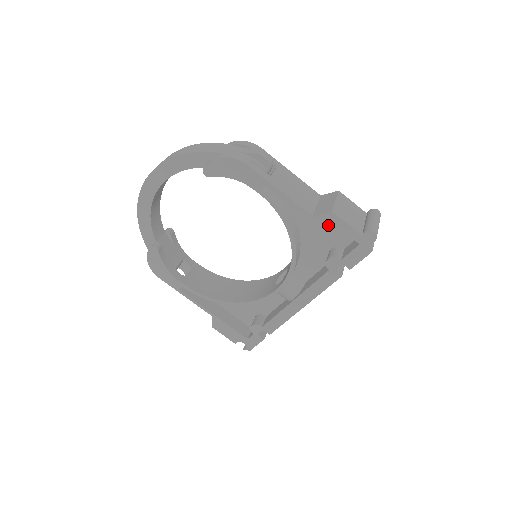
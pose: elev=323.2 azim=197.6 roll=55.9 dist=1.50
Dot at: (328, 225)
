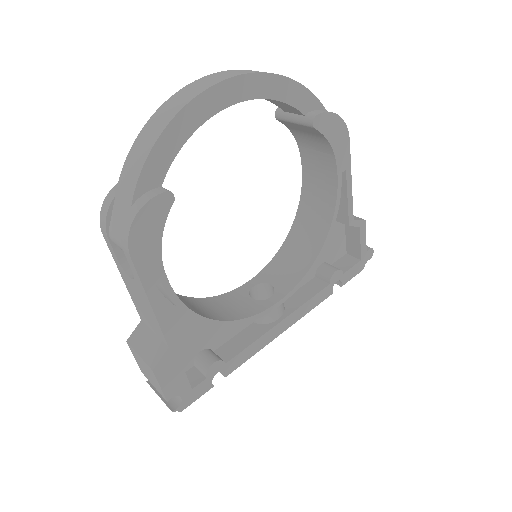
Dot at: (334, 236)
